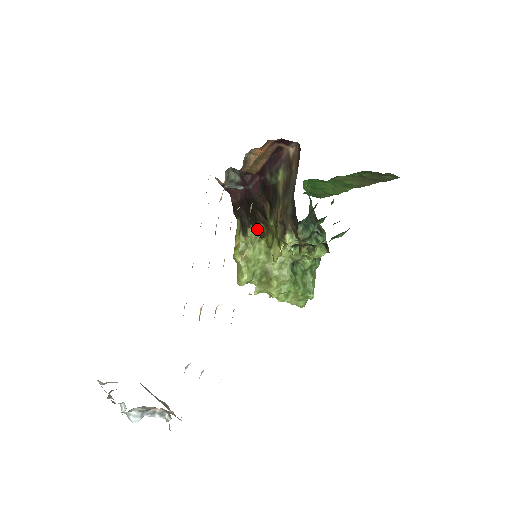
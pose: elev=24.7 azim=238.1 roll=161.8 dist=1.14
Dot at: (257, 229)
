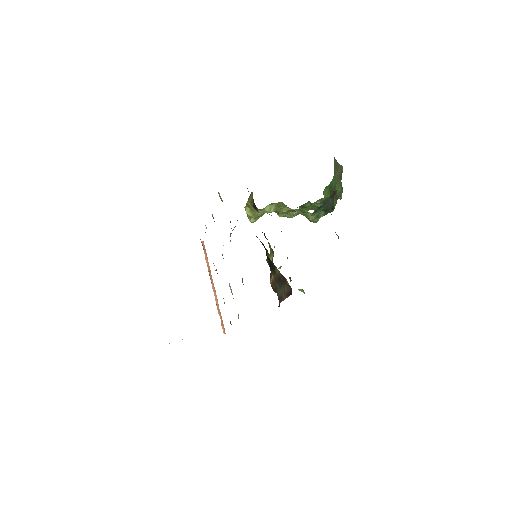
Dot at: (267, 213)
